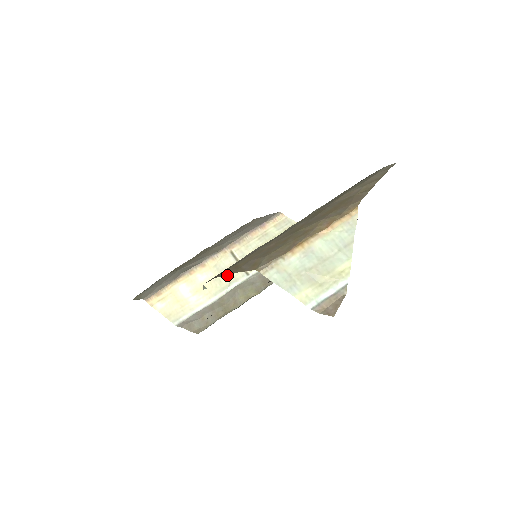
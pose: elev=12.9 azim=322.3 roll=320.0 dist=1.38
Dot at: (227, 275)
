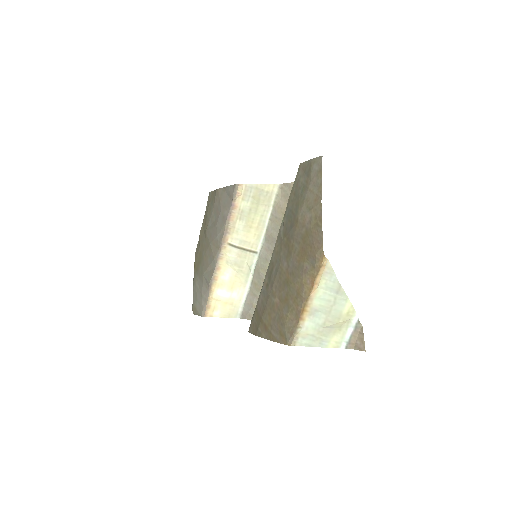
Dot at: (242, 263)
